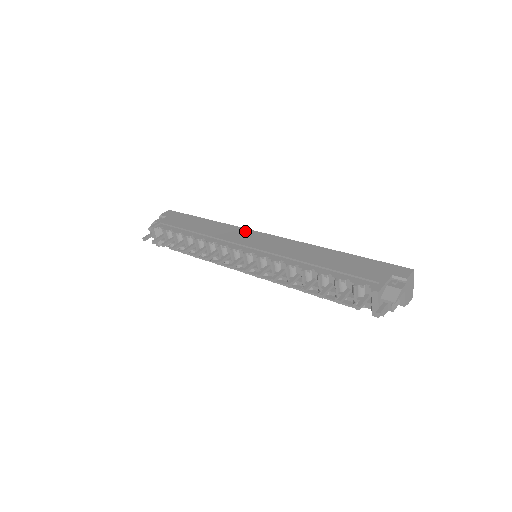
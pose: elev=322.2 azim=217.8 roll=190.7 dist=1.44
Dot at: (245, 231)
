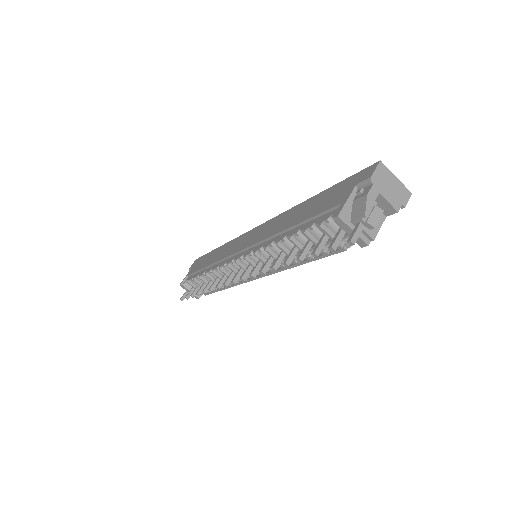
Dot at: (241, 238)
